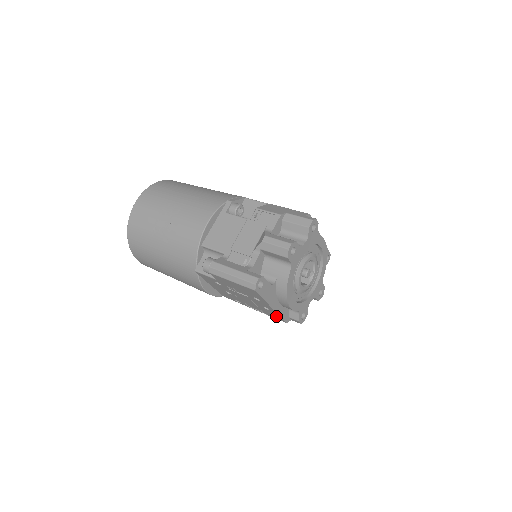
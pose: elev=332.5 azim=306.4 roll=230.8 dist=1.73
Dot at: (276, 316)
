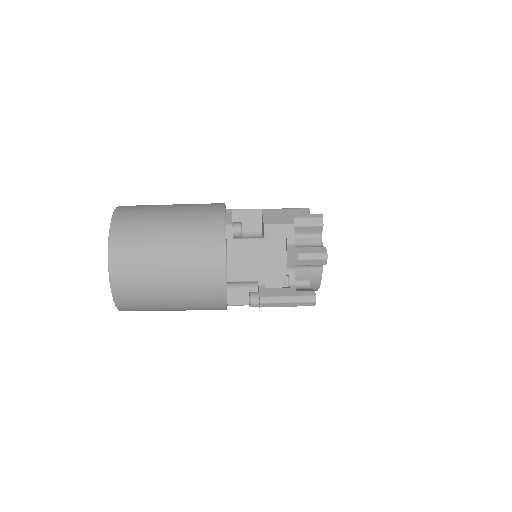
Dot at: occluded
